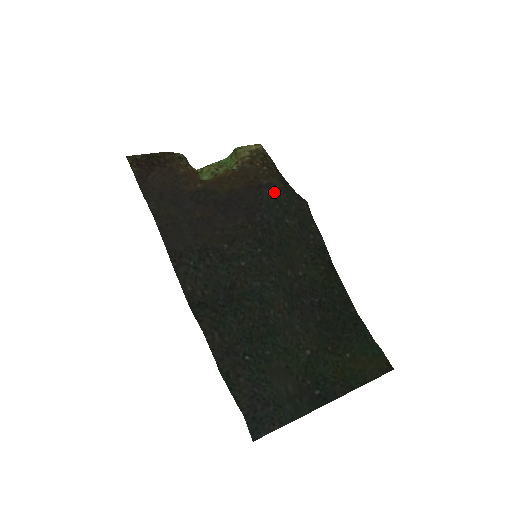
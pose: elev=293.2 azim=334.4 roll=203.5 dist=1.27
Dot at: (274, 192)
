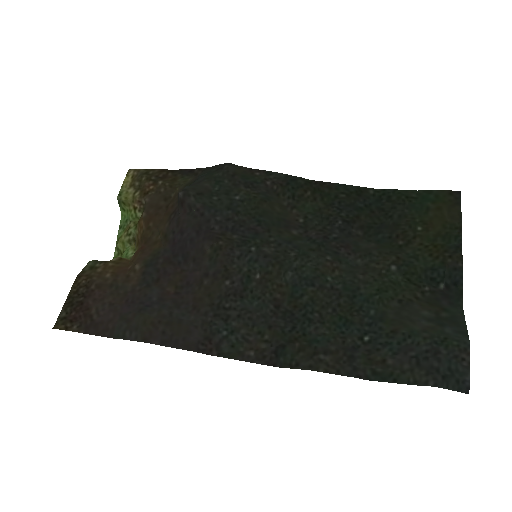
Dot at: (197, 191)
